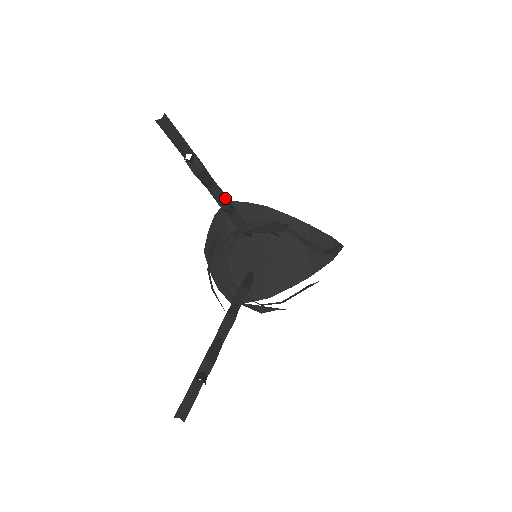
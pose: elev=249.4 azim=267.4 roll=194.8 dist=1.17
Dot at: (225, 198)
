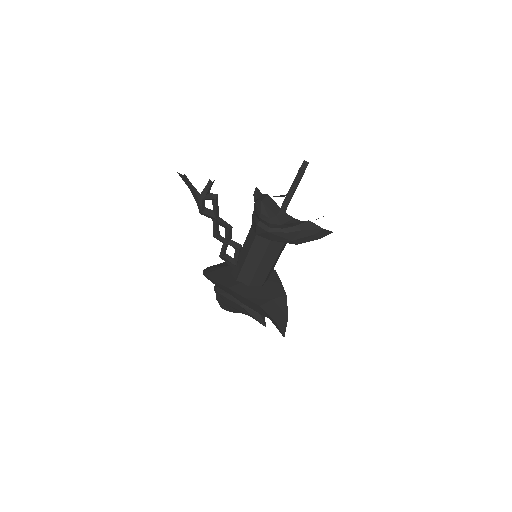
Dot at: occluded
